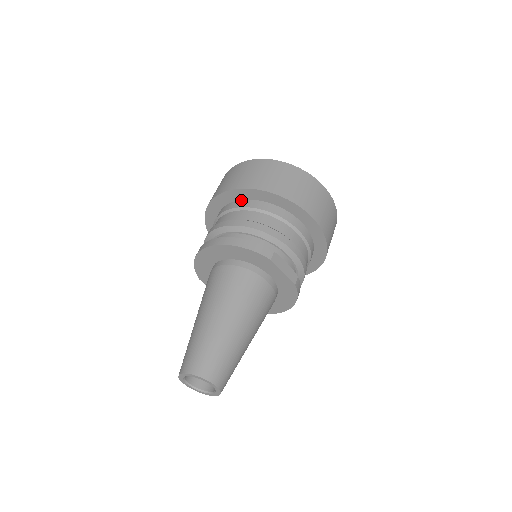
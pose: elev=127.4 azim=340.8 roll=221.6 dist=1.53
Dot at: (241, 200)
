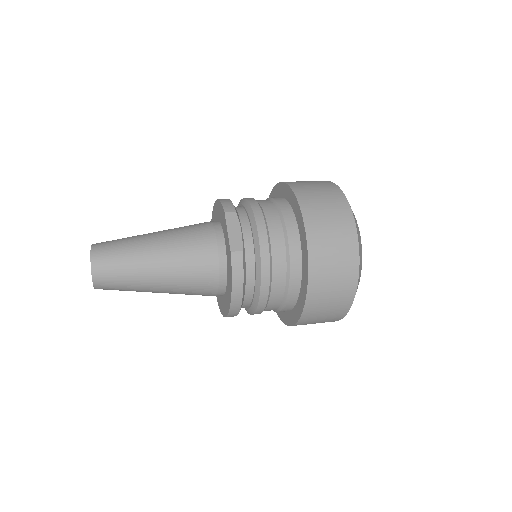
Dot at: occluded
